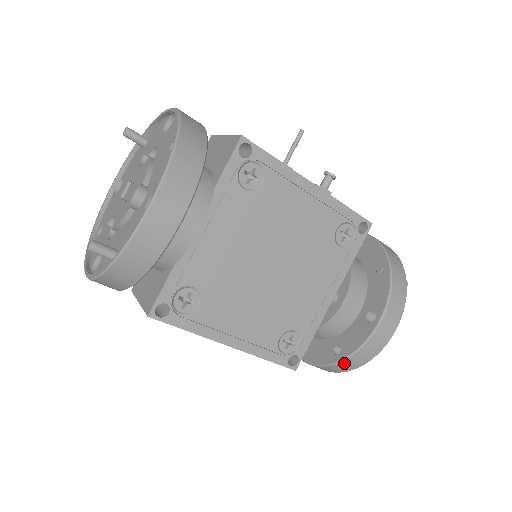
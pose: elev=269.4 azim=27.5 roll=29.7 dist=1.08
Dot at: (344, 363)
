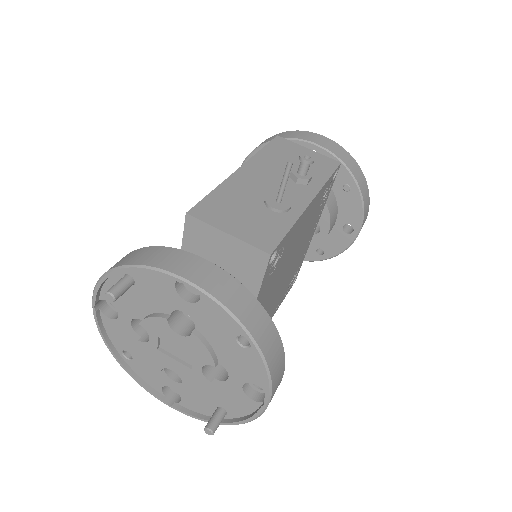
Dot at: (328, 257)
